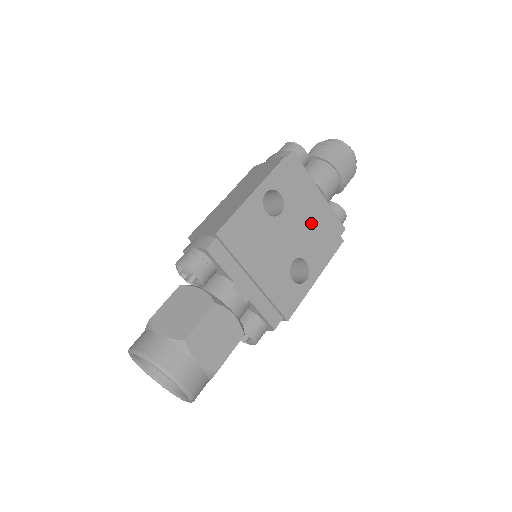
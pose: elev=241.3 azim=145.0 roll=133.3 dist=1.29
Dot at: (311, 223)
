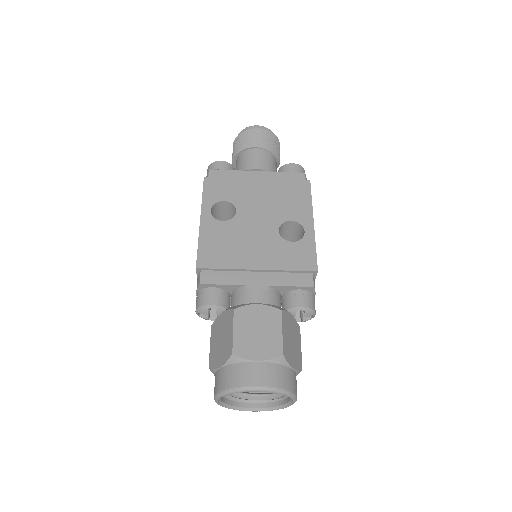
Dot at: (268, 195)
